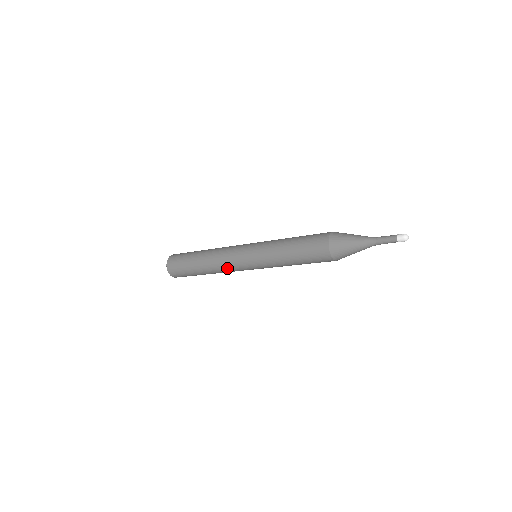
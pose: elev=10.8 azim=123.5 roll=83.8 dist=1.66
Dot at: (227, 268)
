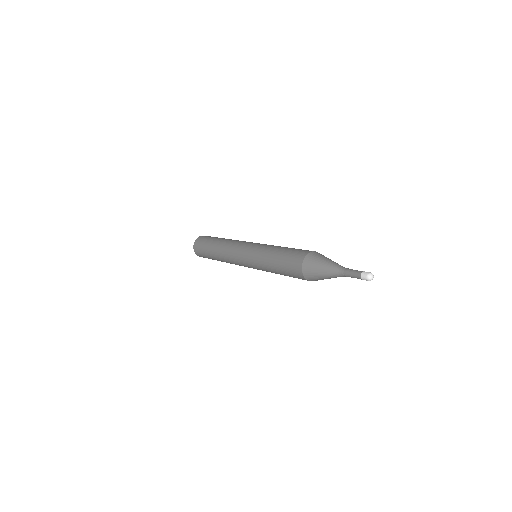
Dot at: (232, 262)
